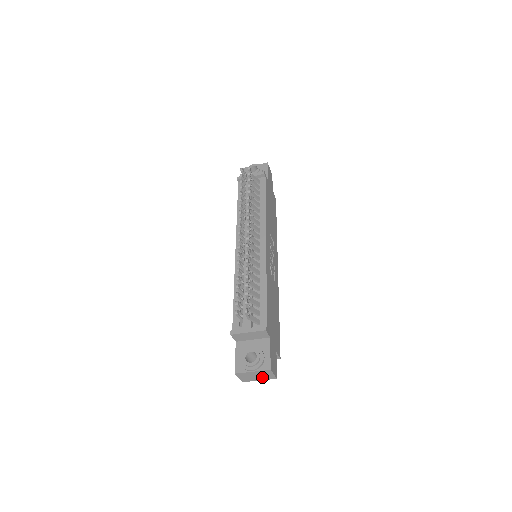
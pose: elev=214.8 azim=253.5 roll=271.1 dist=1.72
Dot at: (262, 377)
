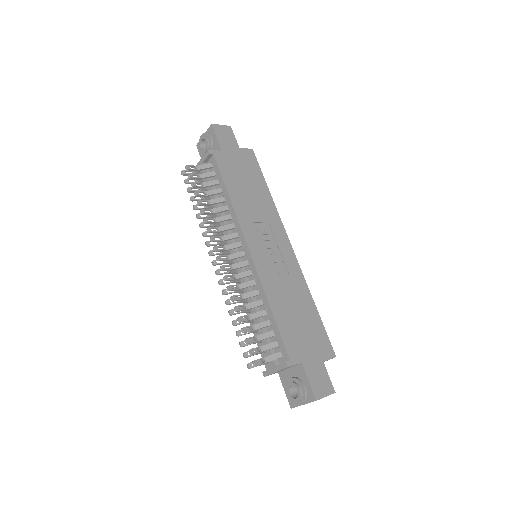
Dot at: occluded
